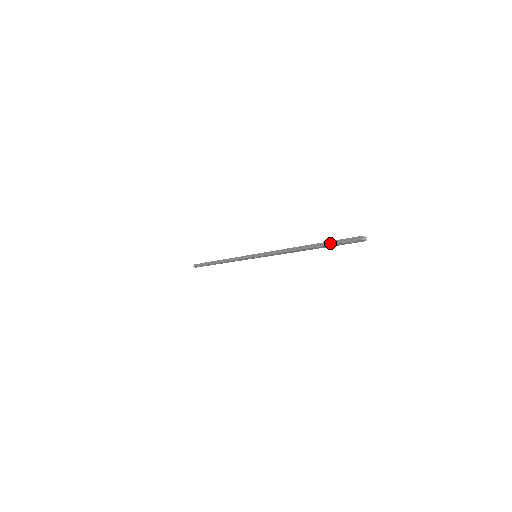
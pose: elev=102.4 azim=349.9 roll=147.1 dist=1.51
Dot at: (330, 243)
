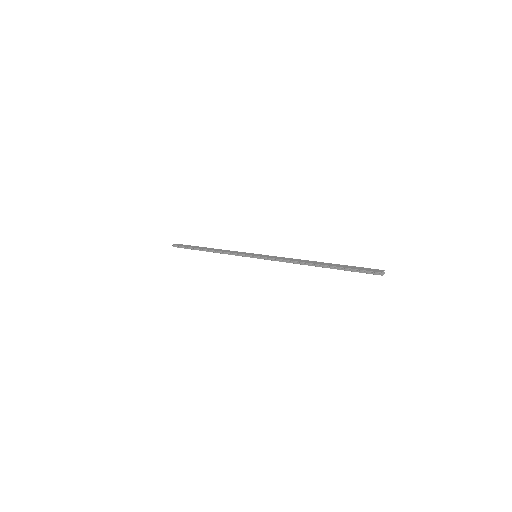
Dot at: (347, 270)
